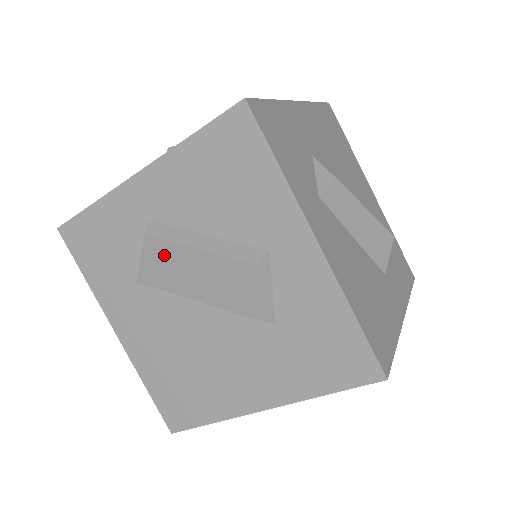
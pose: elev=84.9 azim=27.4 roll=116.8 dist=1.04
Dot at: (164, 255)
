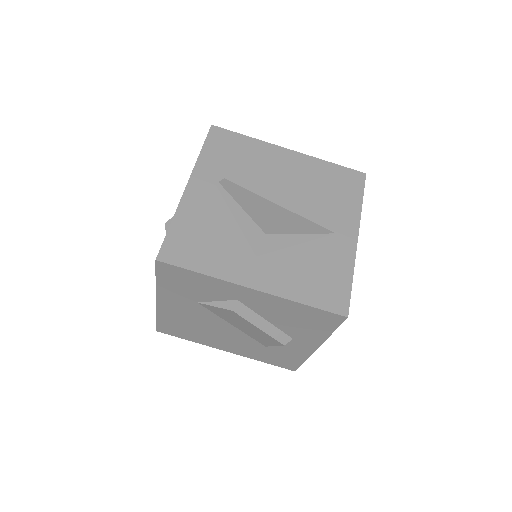
Dot at: (234, 316)
